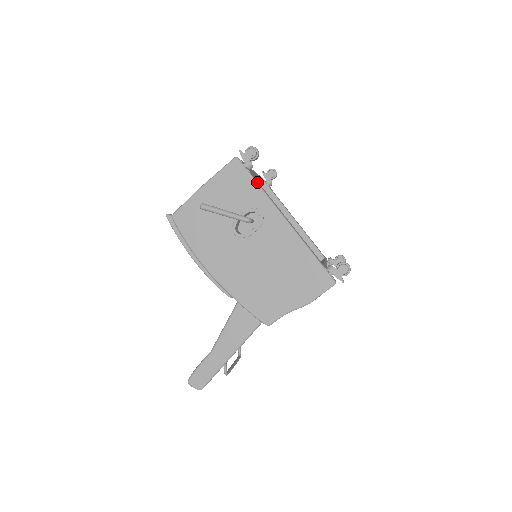
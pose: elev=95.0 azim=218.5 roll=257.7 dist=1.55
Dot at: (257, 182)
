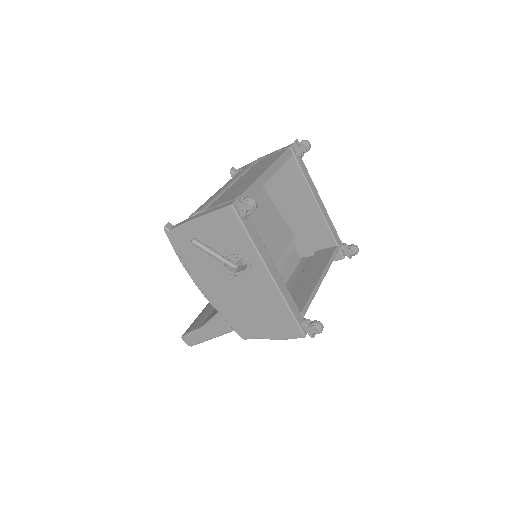
Dot at: (249, 235)
